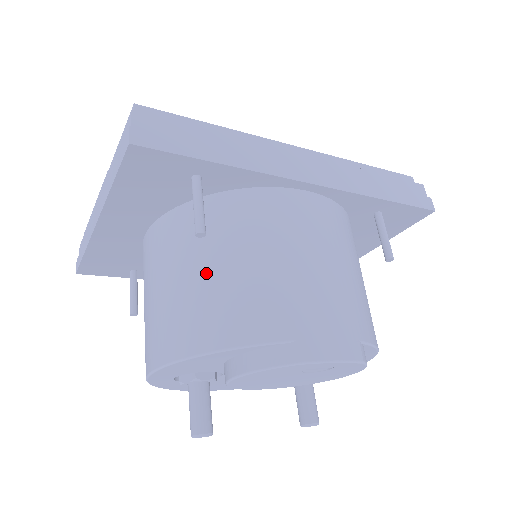
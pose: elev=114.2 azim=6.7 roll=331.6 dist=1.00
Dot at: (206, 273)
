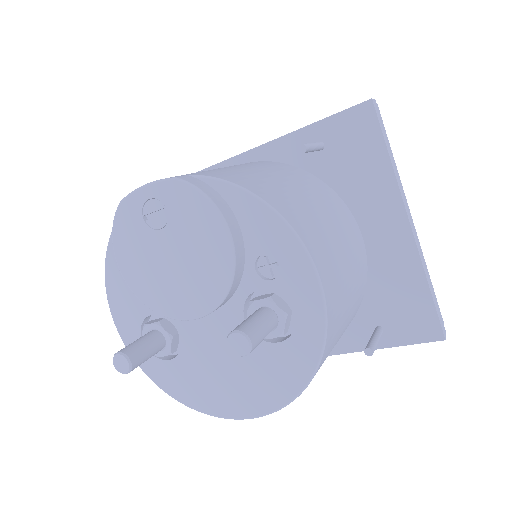
Dot at: occluded
